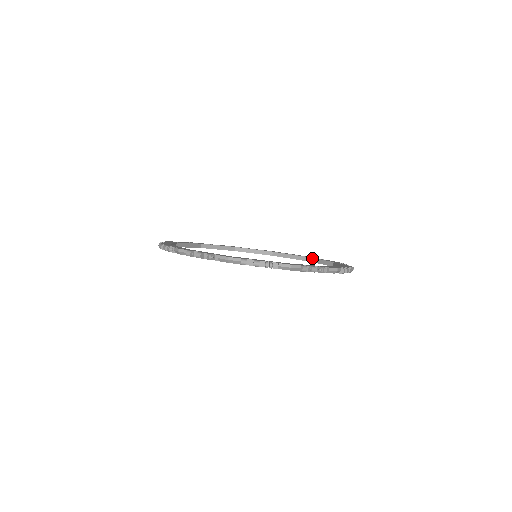
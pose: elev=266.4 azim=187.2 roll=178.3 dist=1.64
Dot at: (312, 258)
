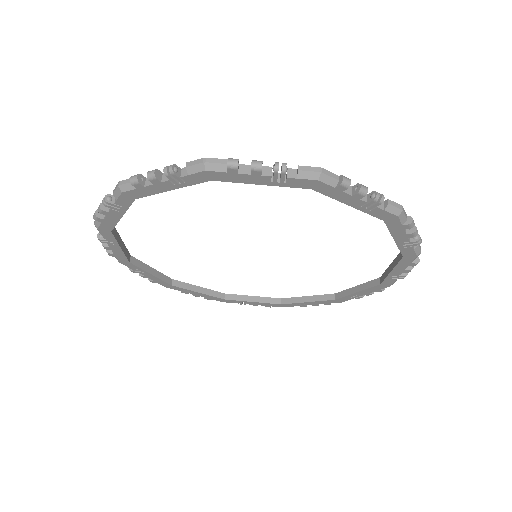
Dot at: (343, 291)
